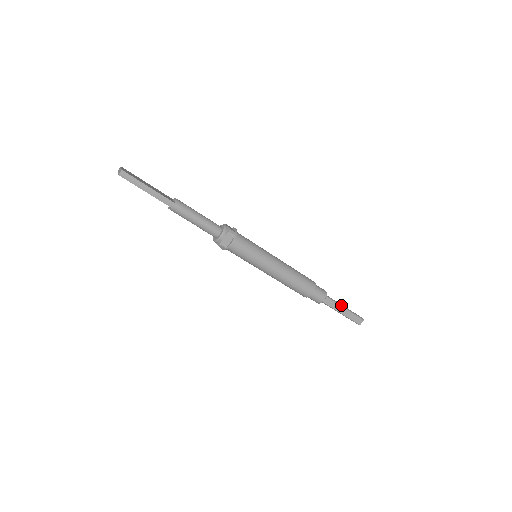
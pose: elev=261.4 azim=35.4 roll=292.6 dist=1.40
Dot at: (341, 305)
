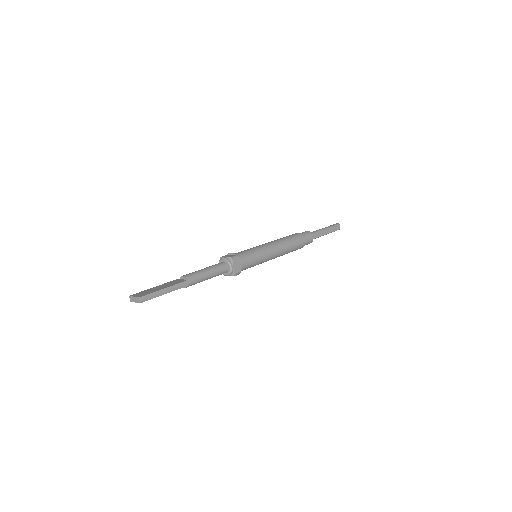
Dot at: (322, 229)
